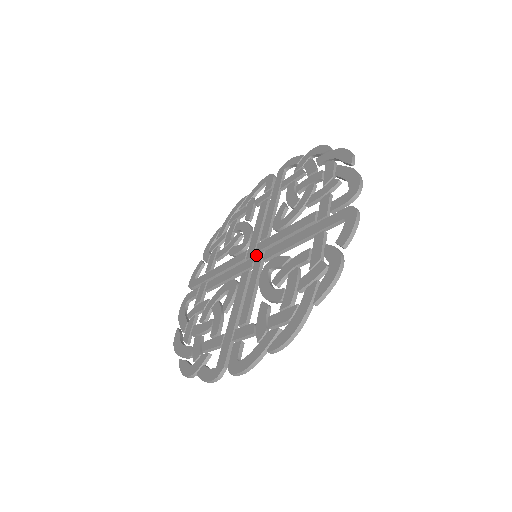
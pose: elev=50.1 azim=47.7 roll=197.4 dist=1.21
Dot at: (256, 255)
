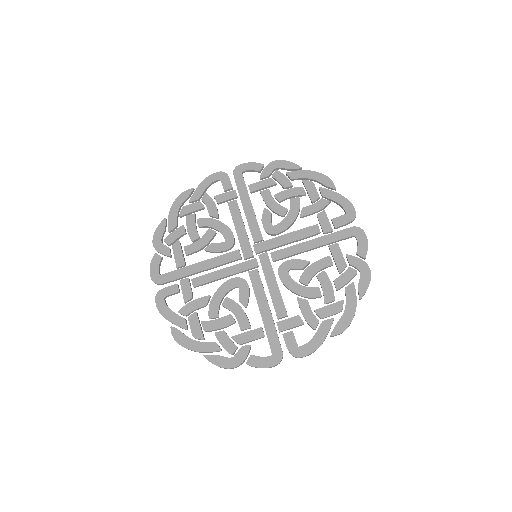
Dot at: (255, 258)
